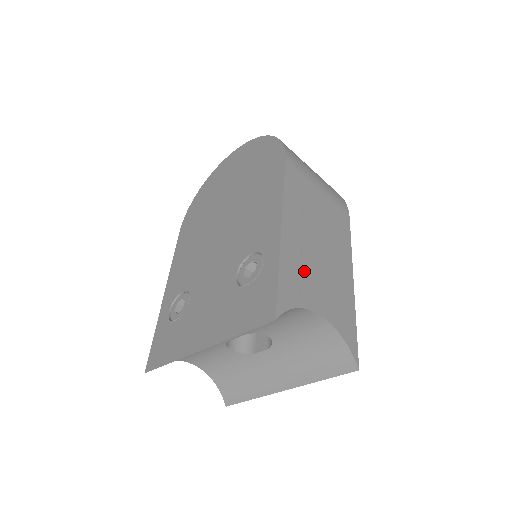
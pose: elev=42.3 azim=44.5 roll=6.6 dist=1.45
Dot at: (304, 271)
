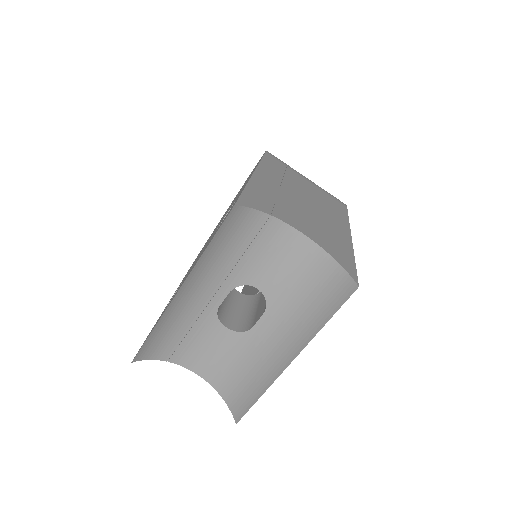
Dot at: (280, 202)
